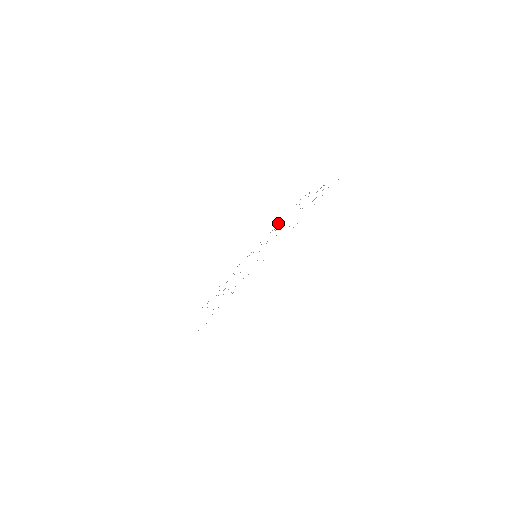
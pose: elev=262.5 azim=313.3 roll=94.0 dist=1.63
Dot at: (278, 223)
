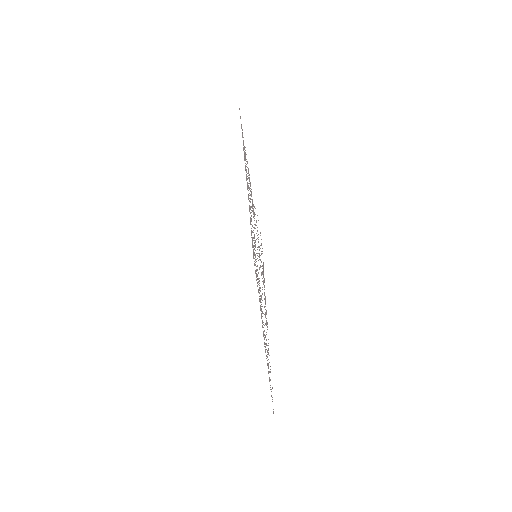
Dot at: occluded
